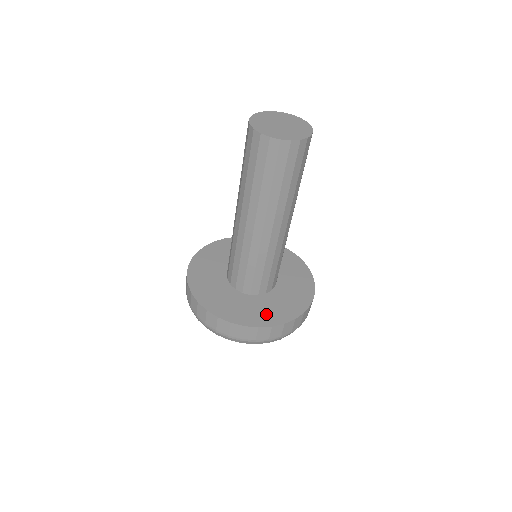
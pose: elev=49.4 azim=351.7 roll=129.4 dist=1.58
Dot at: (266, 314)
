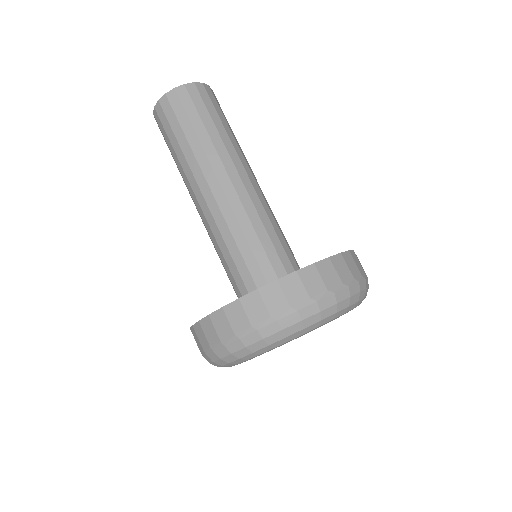
Dot at: occluded
